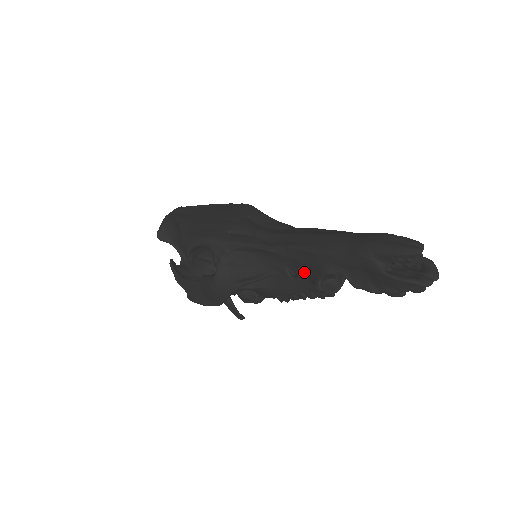
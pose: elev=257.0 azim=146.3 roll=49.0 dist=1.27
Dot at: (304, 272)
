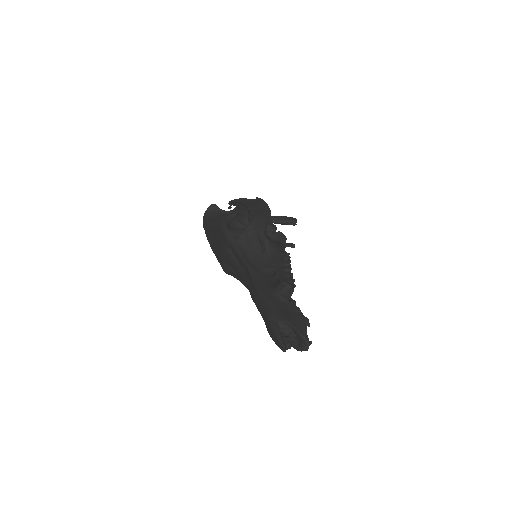
Dot at: occluded
